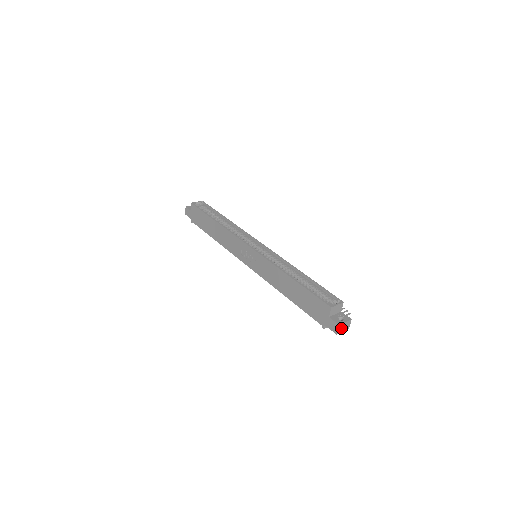
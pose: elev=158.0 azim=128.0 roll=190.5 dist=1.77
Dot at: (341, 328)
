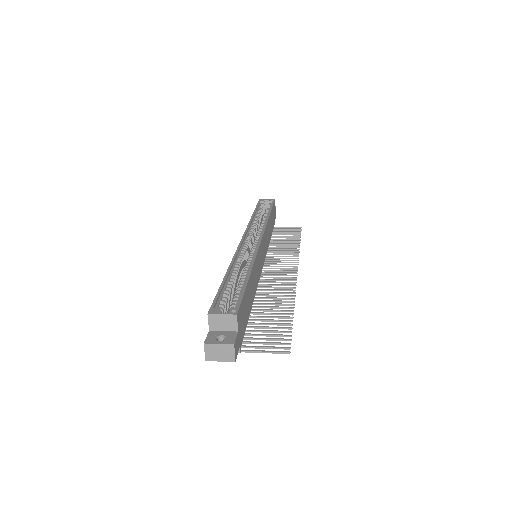
Dot at: (213, 352)
